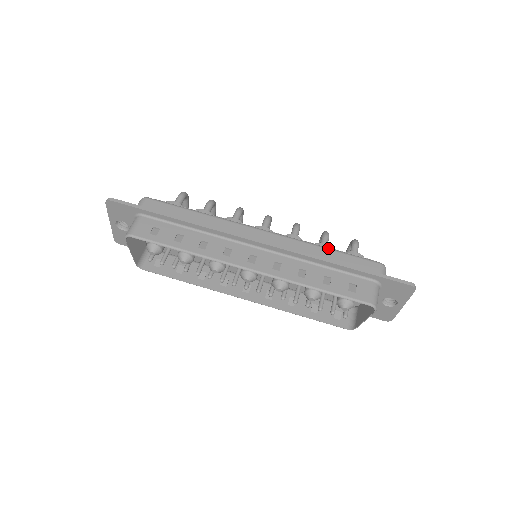
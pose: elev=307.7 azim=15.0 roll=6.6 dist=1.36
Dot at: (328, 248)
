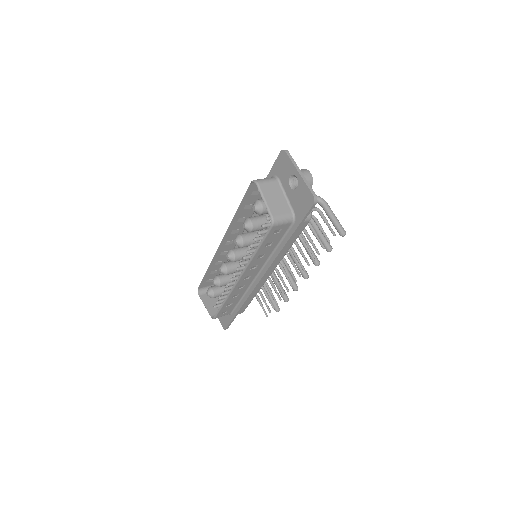
Dot at: occluded
